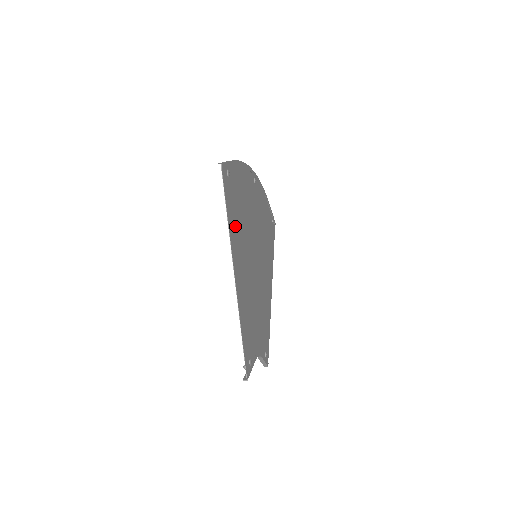
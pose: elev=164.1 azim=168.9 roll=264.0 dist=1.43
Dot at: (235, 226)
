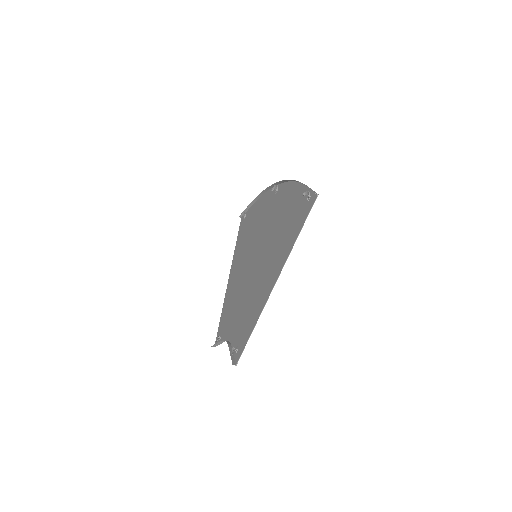
Dot at: (287, 240)
